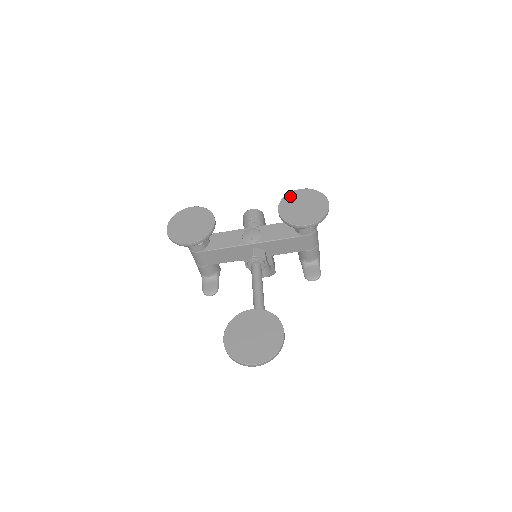
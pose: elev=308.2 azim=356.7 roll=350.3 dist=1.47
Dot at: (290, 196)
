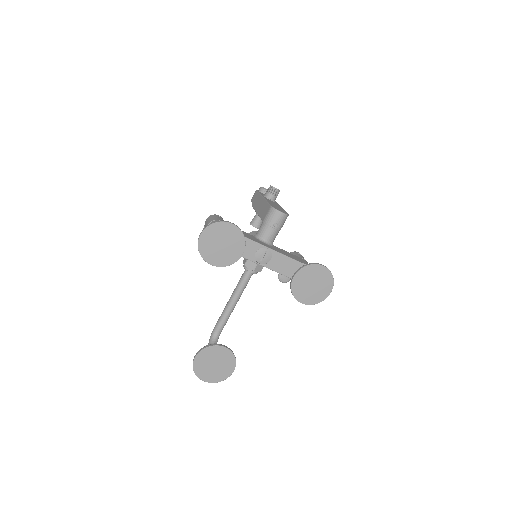
Dot at: (312, 268)
